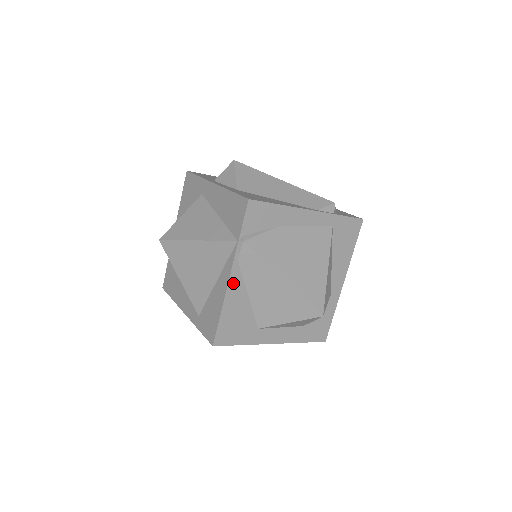
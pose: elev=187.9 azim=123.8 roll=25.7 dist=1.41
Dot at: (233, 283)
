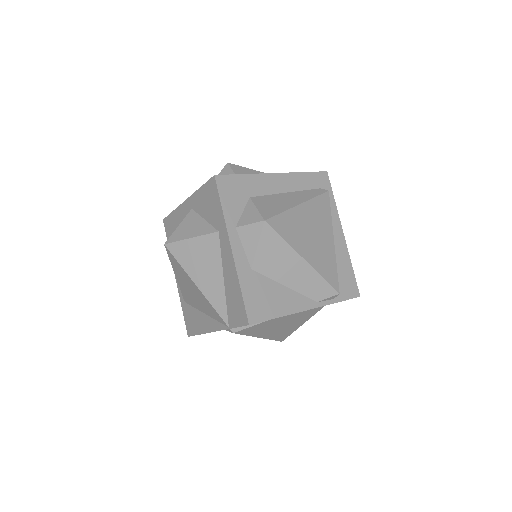
Dot at: occluded
